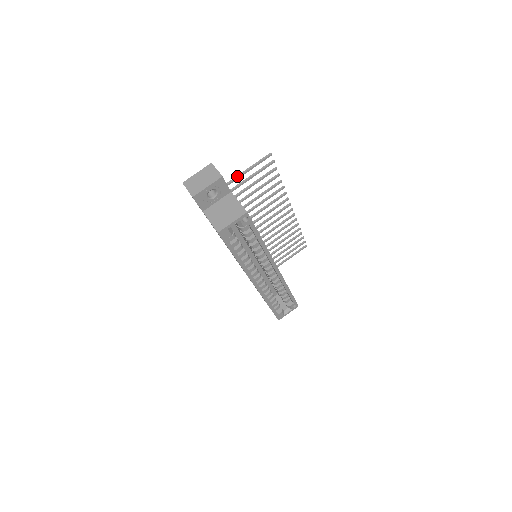
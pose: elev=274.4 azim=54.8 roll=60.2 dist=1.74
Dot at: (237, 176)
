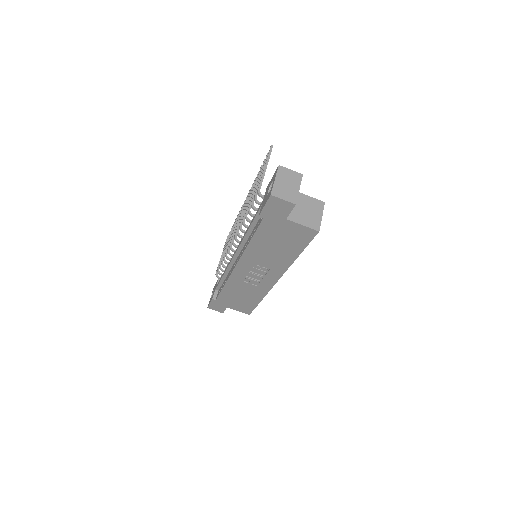
Dot at: (263, 176)
